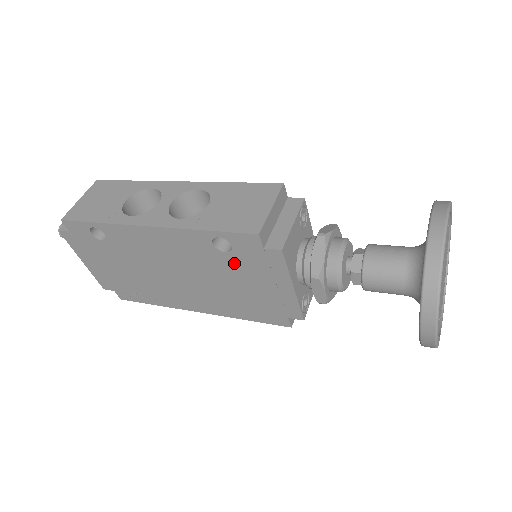
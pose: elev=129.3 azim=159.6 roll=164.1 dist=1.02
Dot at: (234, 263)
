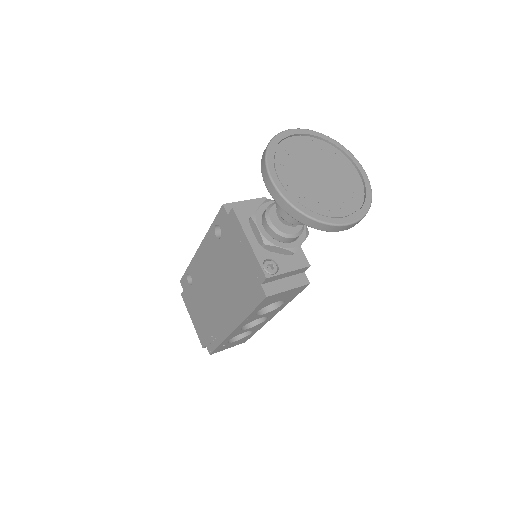
Dot at: (226, 245)
